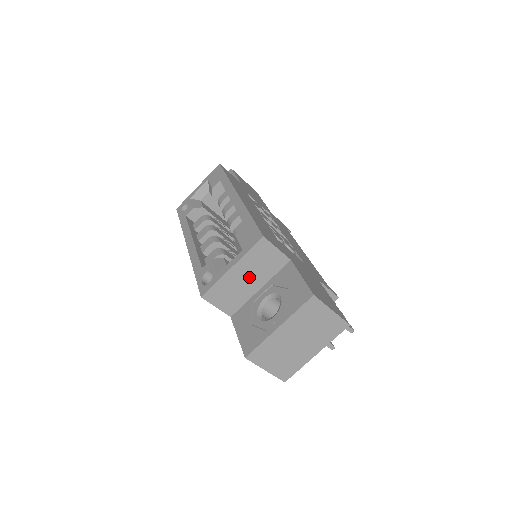
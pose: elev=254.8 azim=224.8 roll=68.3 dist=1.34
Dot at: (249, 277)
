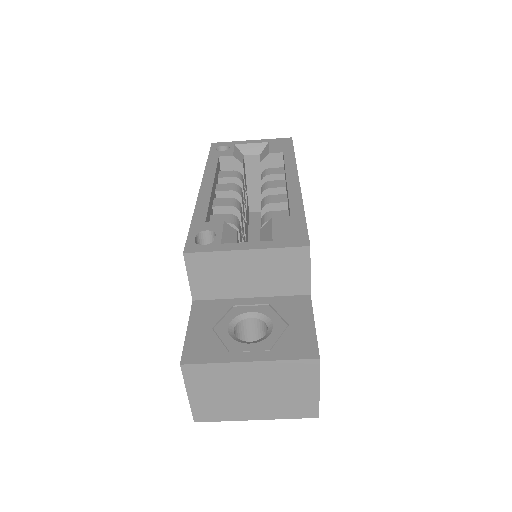
Dot at: (253, 275)
